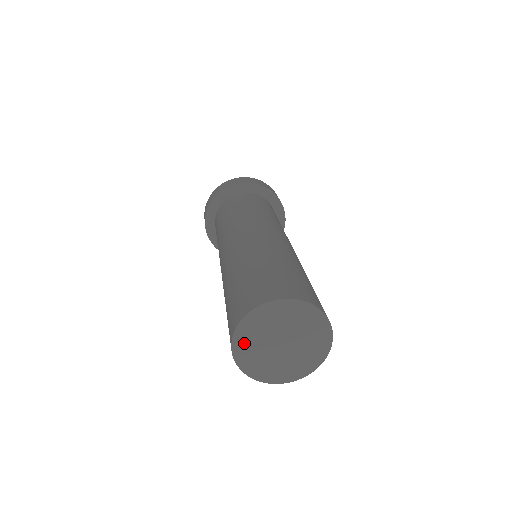
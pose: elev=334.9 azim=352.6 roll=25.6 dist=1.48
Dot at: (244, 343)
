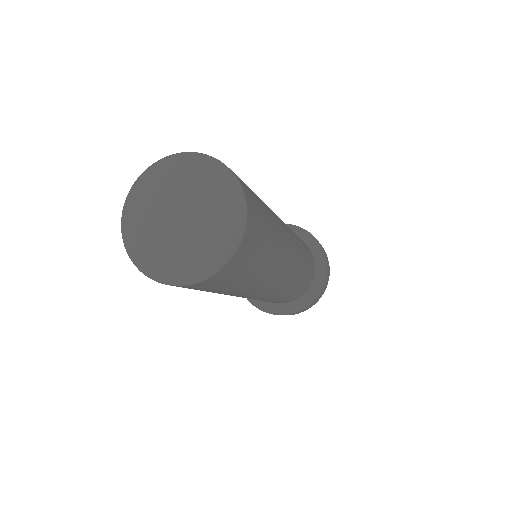
Dot at: (150, 258)
